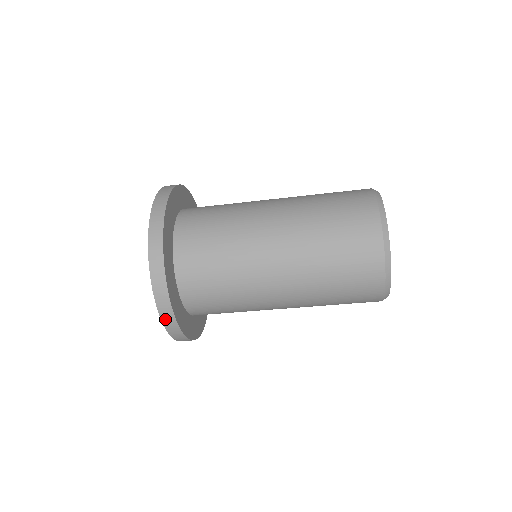
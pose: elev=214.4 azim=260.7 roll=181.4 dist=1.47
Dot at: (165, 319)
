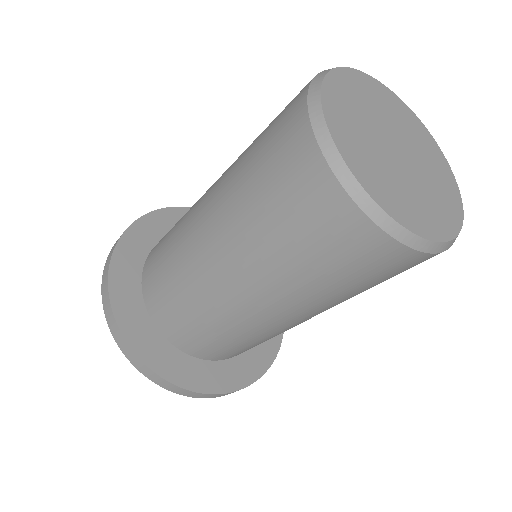
Dot at: (104, 301)
